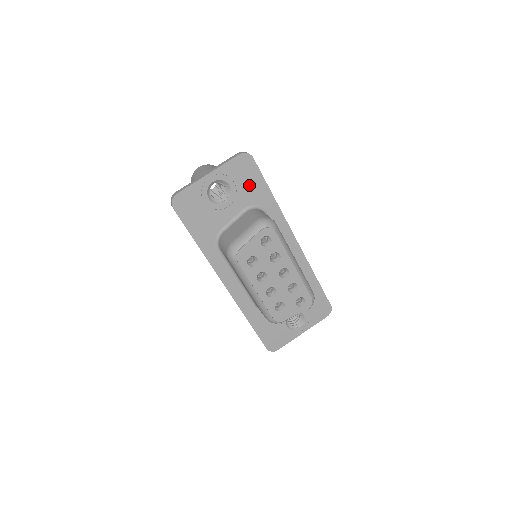
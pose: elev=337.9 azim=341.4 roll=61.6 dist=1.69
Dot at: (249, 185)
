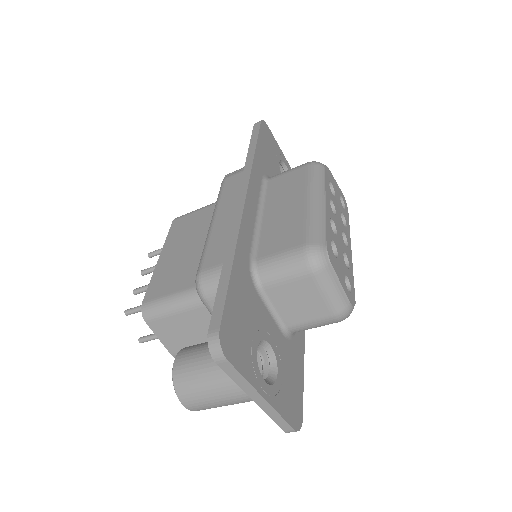
Dot at: occluded
